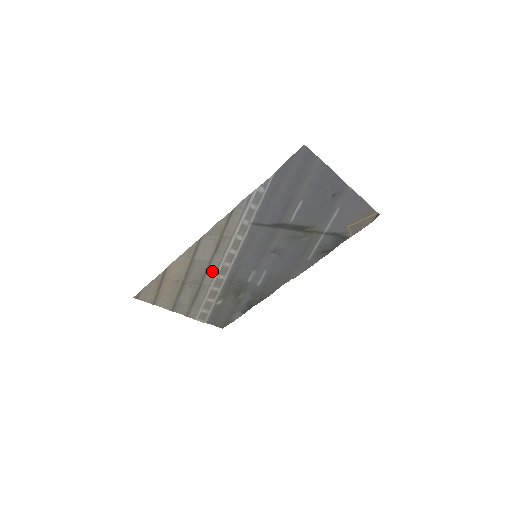
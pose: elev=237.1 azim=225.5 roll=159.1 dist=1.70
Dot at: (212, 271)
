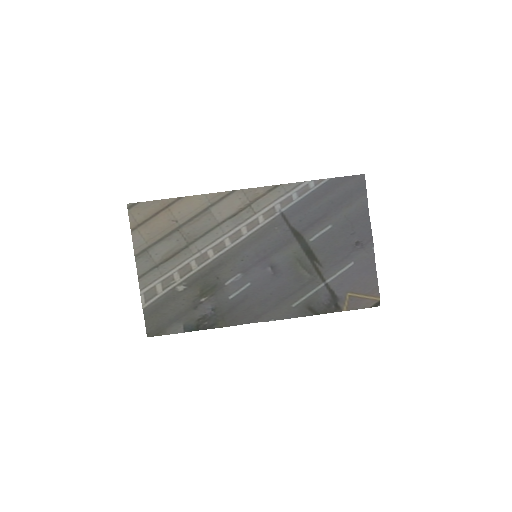
Dot at: (210, 239)
